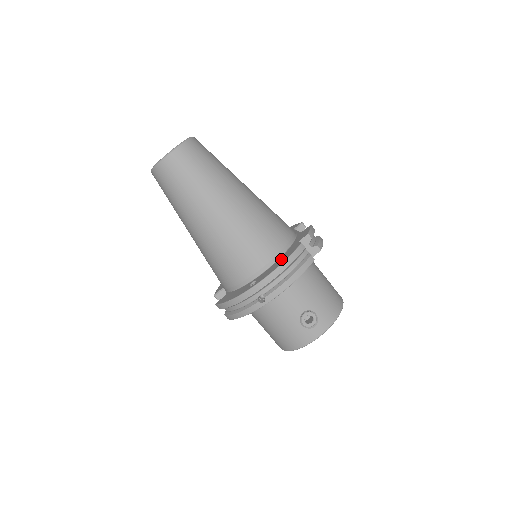
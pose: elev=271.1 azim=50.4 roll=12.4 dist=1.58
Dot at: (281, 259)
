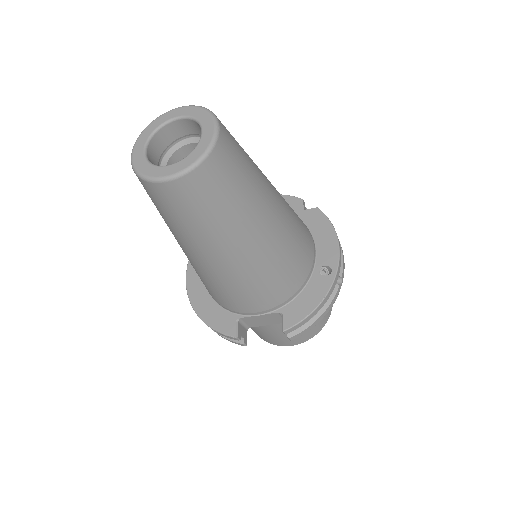
Dot at: (320, 232)
